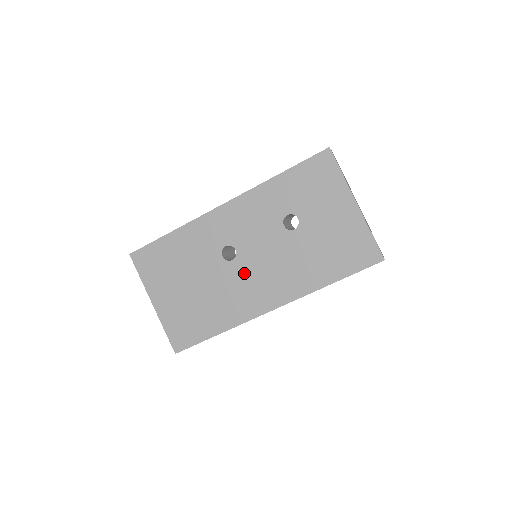
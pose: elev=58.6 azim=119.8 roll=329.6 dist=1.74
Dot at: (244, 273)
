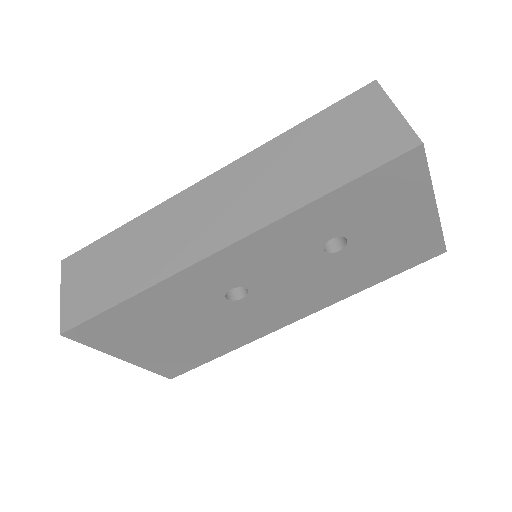
Dot at: (261, 305)
